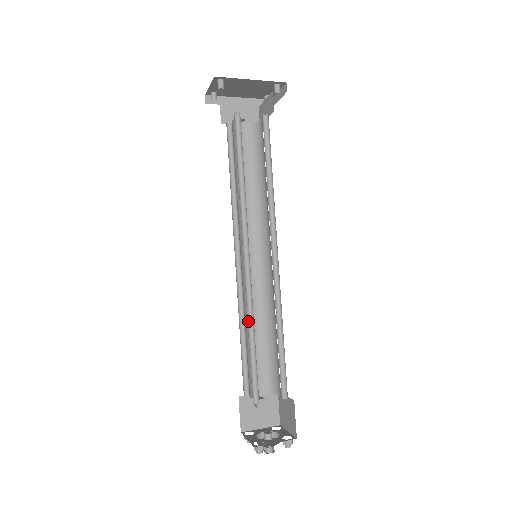
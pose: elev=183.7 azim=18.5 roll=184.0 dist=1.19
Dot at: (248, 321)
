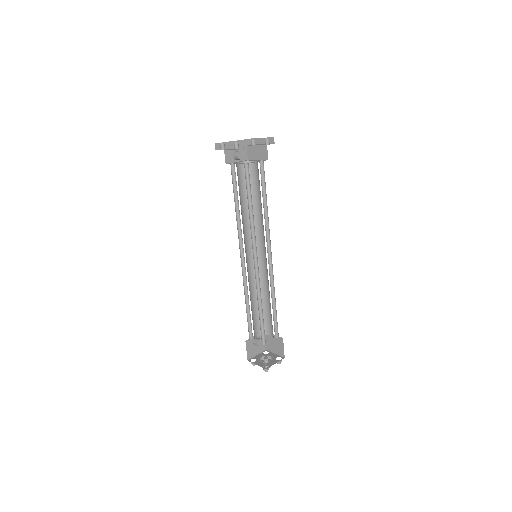
Dot at: (257, 299)
